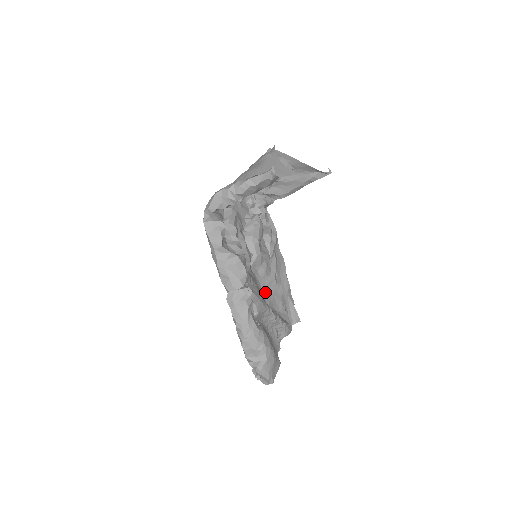
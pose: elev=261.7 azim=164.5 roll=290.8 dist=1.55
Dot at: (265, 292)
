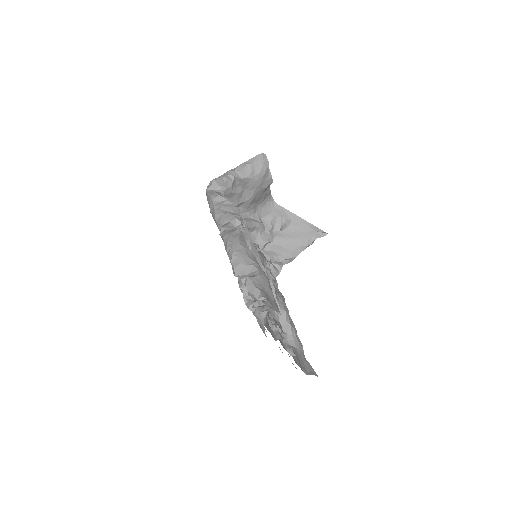
Dot at: occluded
